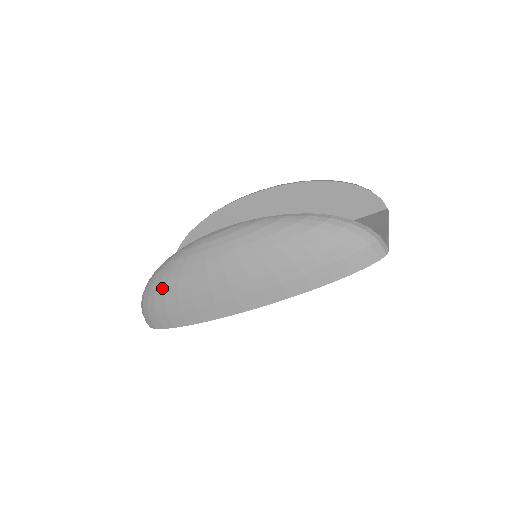
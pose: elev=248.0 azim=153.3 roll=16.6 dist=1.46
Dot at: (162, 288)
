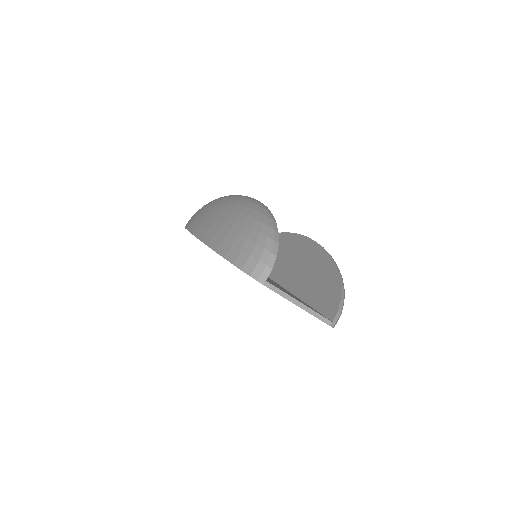
Dot at: occluded
